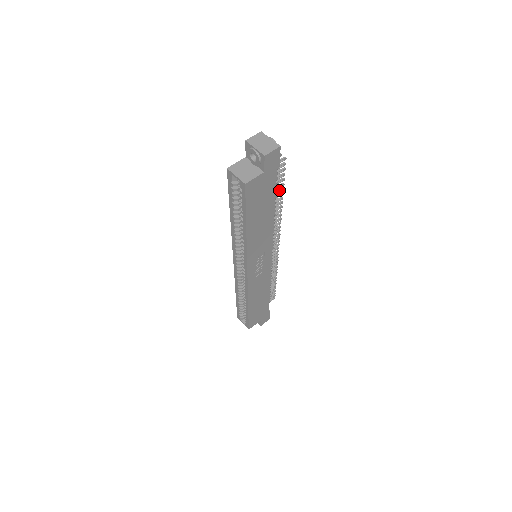
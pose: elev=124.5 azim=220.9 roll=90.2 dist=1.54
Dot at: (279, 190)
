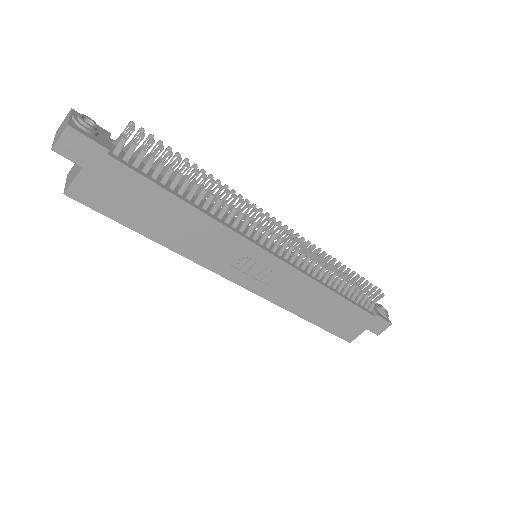
Dot at: (181, 169)
